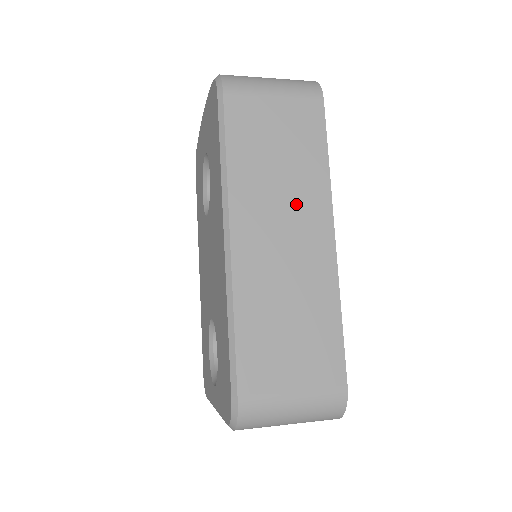
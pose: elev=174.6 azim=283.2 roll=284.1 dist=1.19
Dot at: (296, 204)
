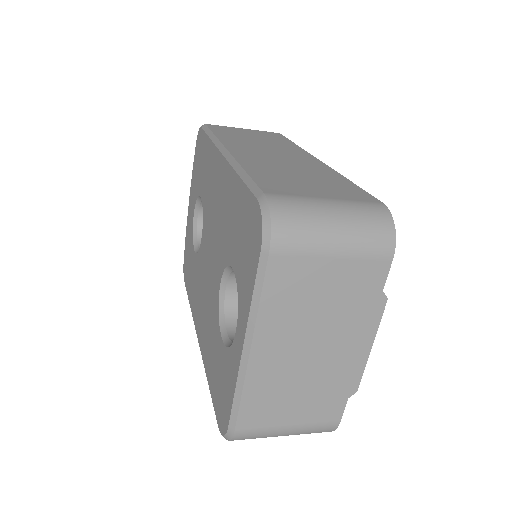
Dot at: (278, 149)
